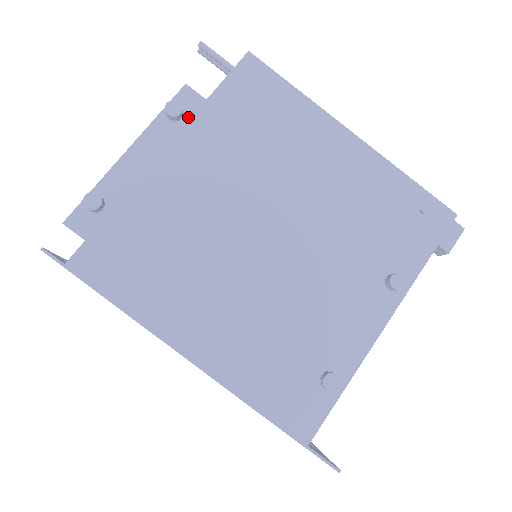
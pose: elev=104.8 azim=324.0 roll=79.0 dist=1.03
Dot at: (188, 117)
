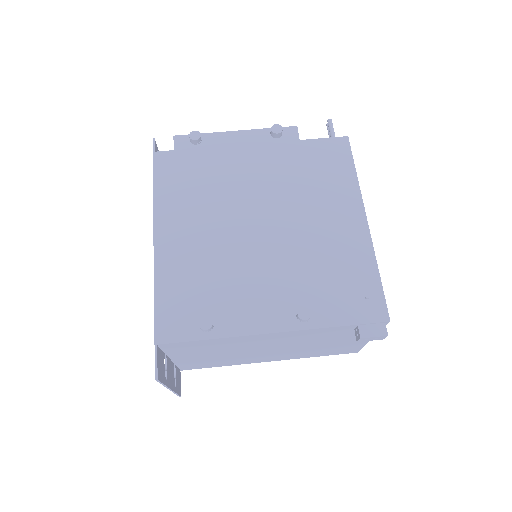
Dot at: (281, 140)
